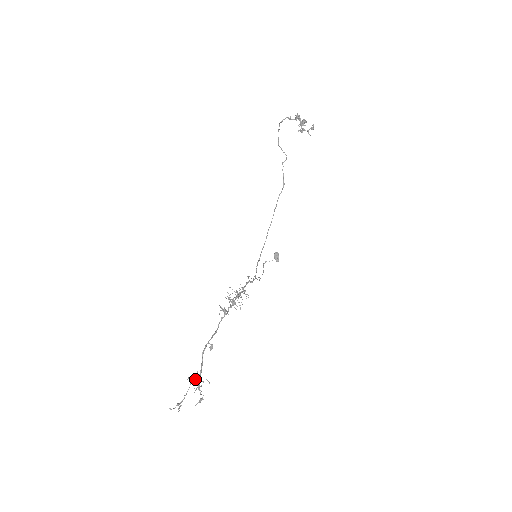
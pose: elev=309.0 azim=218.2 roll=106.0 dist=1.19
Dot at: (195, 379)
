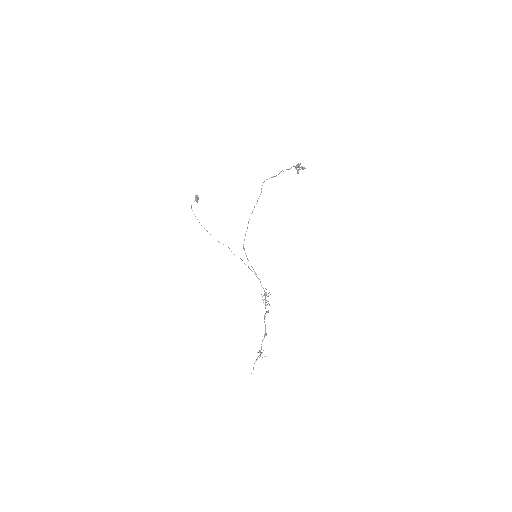
Dot at: occluded
